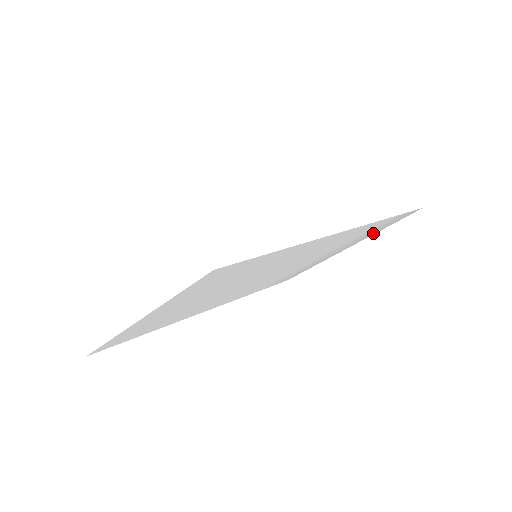
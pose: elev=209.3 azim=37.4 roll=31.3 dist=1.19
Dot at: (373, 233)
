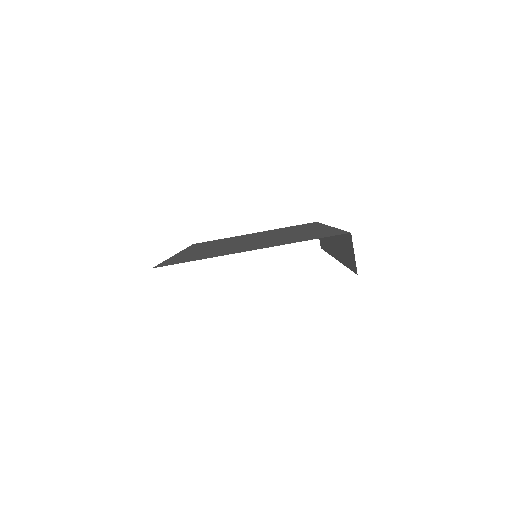
Dot at: occluded
